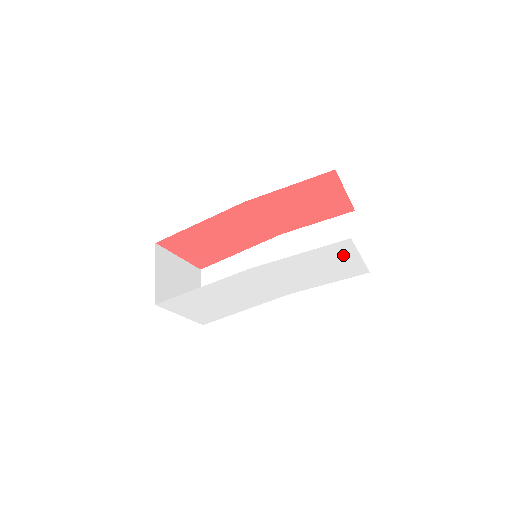
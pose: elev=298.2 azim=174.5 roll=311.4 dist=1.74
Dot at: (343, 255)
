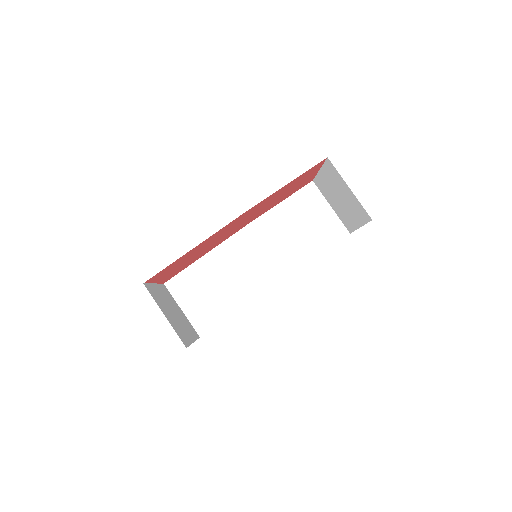
Dot at: occluded
